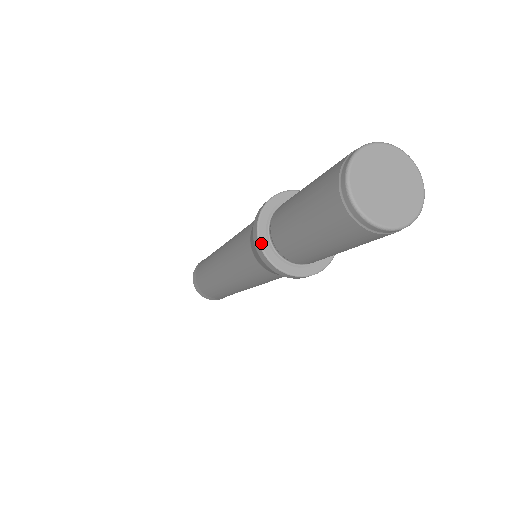
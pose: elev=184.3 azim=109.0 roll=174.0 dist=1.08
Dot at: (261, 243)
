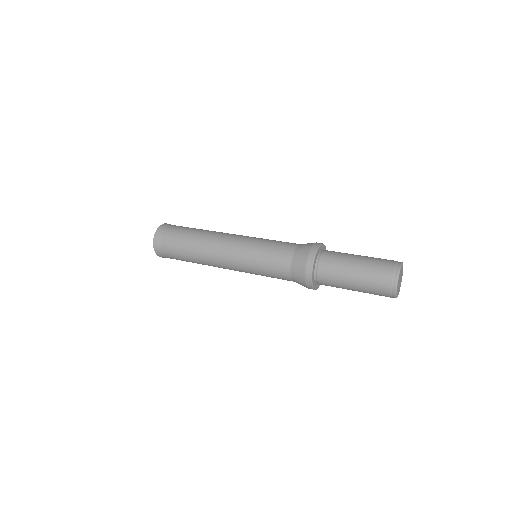
Dot at: (313, 286)
